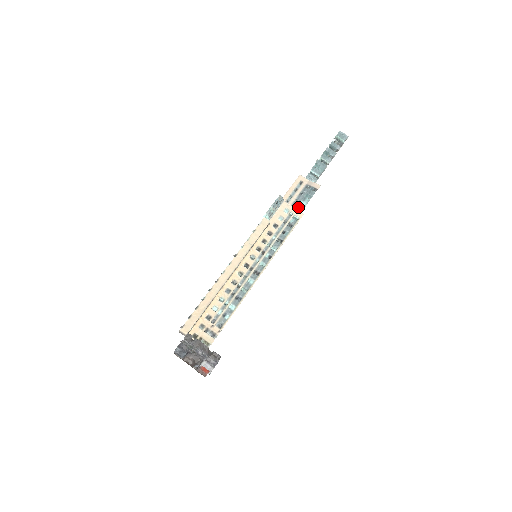
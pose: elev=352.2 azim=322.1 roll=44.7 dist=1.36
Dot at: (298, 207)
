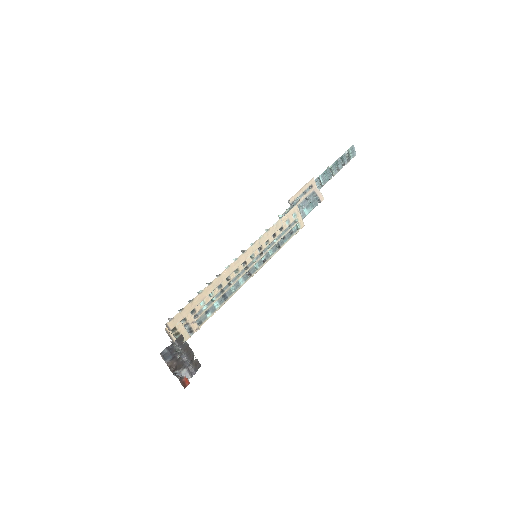
Dot at: (301, 213)
